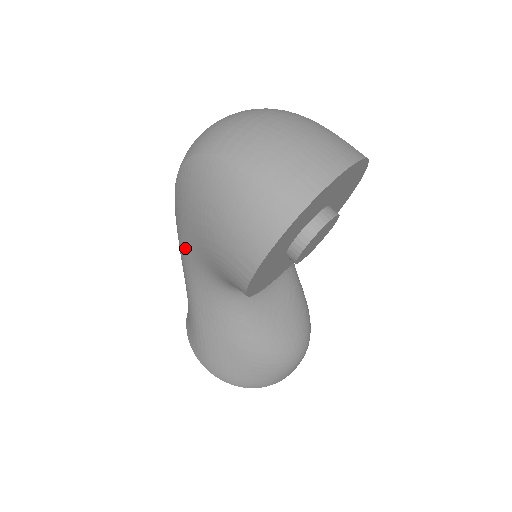
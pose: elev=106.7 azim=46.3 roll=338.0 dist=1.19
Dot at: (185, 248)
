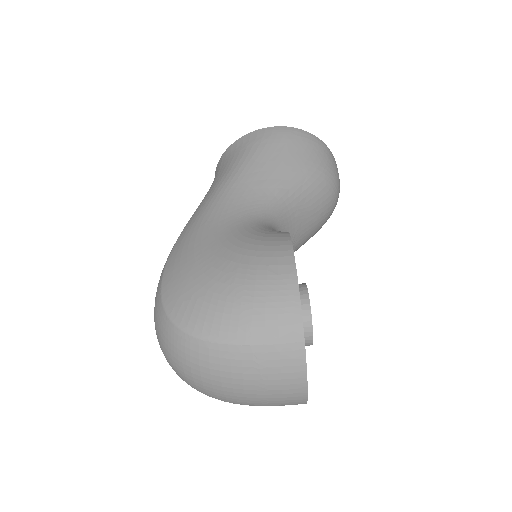
Dot at: occluded
